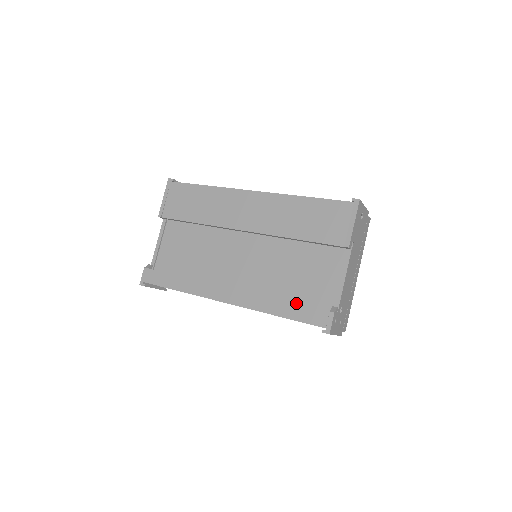
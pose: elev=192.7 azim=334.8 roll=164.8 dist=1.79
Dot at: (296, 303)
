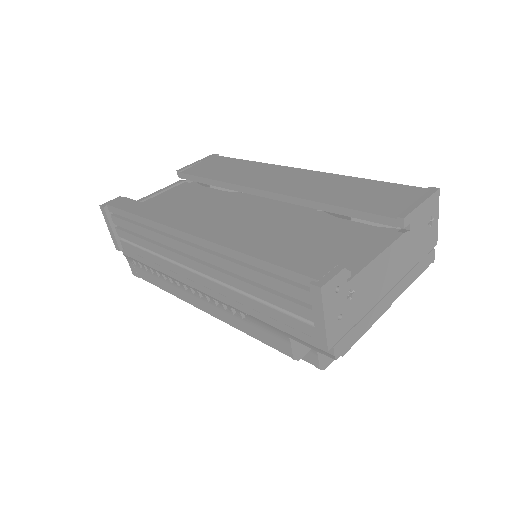
Dot at: (289, 249)
